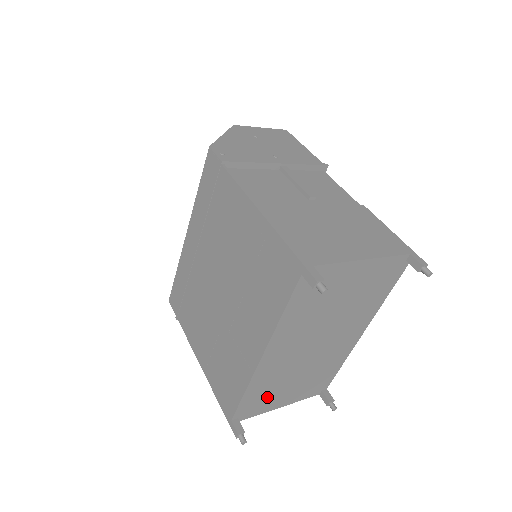
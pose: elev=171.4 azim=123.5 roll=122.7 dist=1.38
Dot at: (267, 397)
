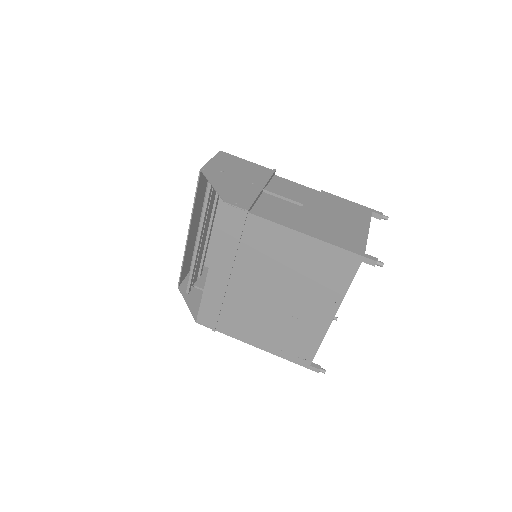
Dot at: occluded
